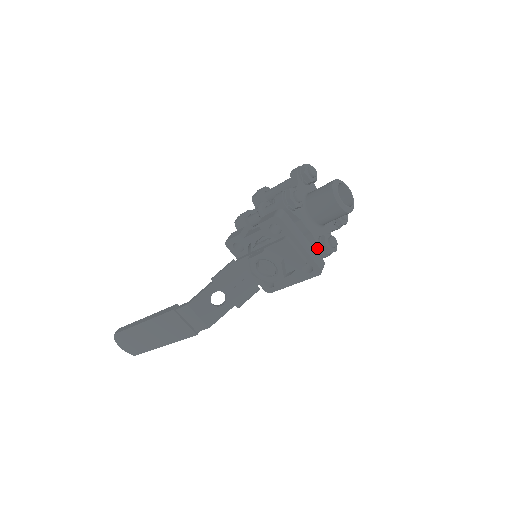
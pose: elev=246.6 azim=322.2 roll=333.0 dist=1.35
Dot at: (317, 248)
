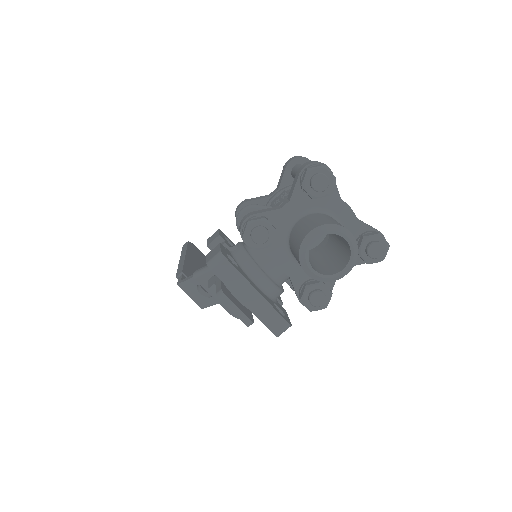
Dot at: occluded
